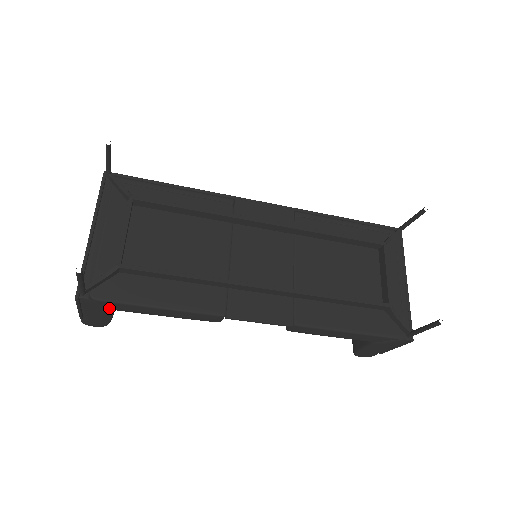
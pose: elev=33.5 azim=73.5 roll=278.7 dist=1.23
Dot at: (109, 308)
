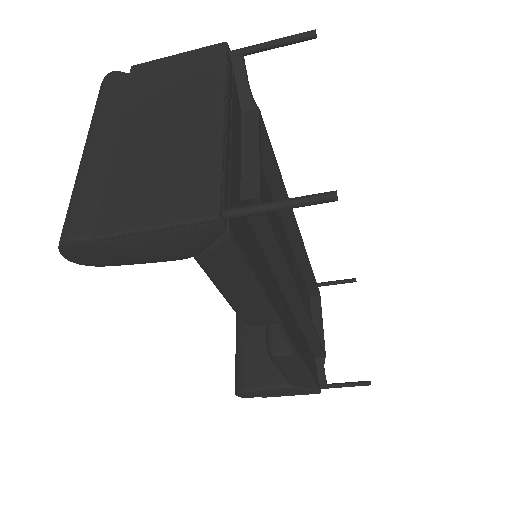
Dot at: (199, 252)
